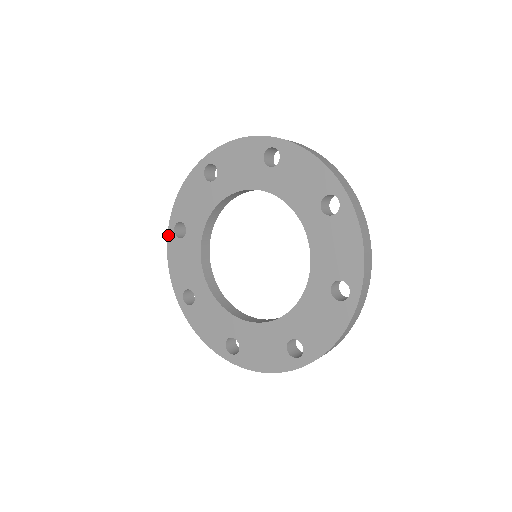
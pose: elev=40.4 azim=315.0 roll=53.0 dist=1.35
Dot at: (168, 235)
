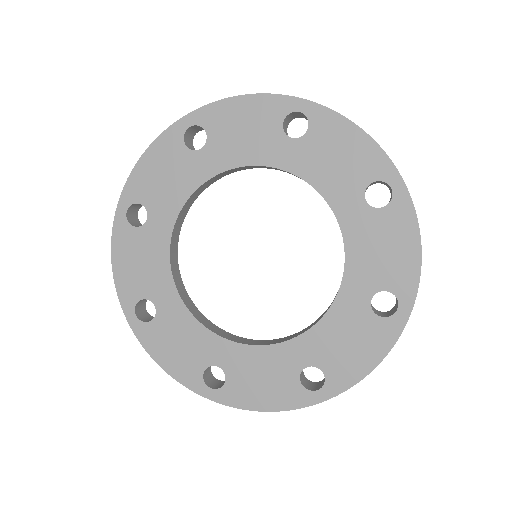
Dot at: (134, 331)
